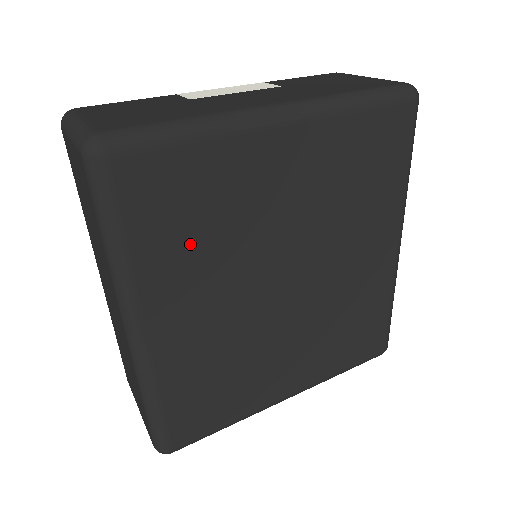
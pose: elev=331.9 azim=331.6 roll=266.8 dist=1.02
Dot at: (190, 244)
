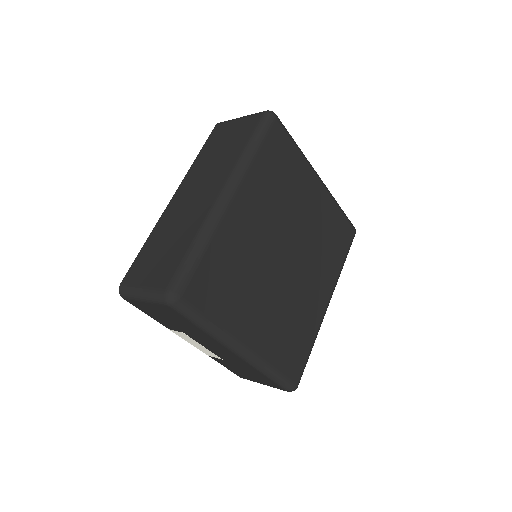
Dot at: (273, 183)
